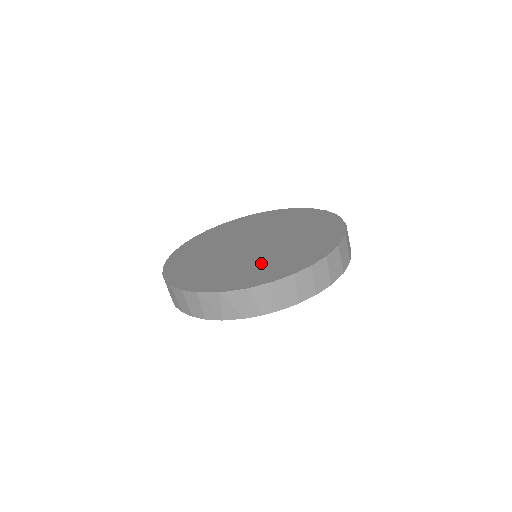
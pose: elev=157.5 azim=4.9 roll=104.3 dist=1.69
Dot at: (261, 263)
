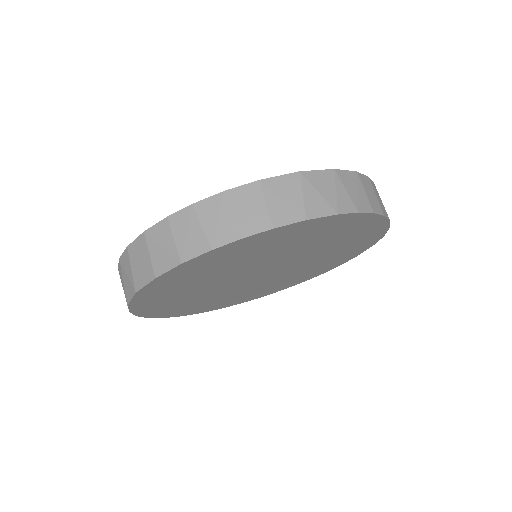
Dot at: occluded
